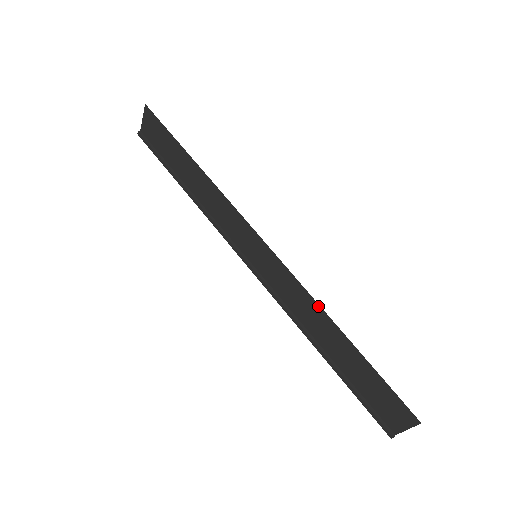
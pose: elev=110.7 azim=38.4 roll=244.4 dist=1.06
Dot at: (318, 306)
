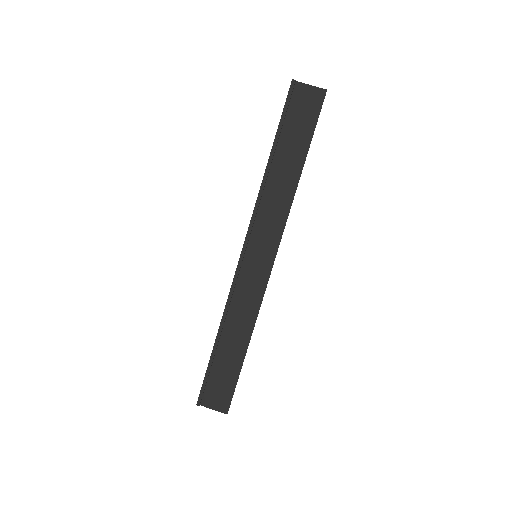
Dot at: (254, 321)
